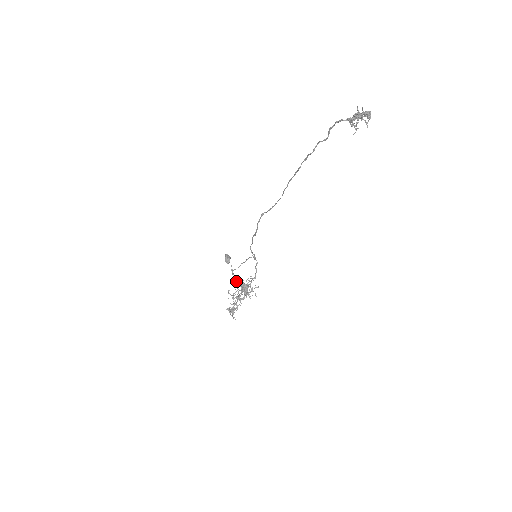
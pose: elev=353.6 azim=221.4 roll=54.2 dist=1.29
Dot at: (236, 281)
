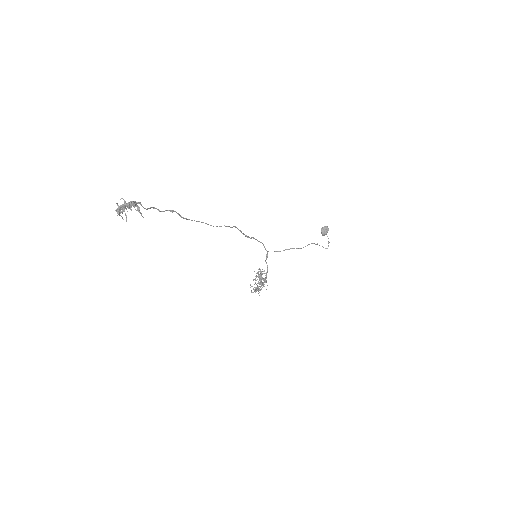
Dot at: occluded
